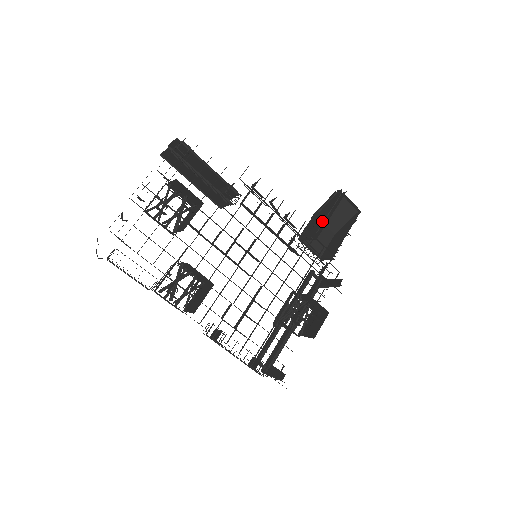
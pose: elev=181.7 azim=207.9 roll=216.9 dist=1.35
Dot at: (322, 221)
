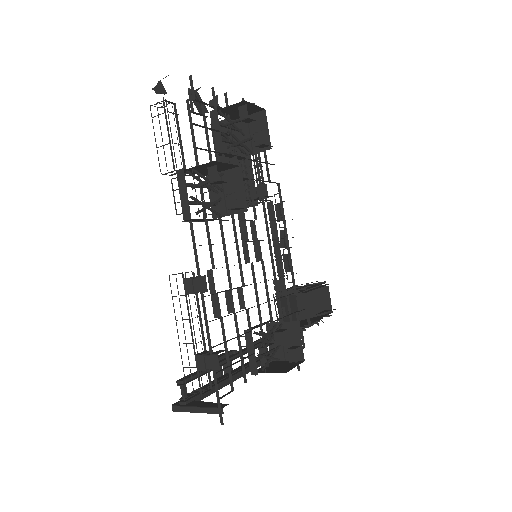
Dot at: (308, 288)
